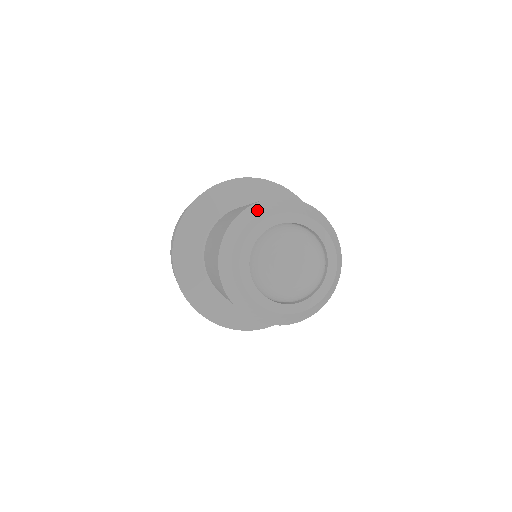
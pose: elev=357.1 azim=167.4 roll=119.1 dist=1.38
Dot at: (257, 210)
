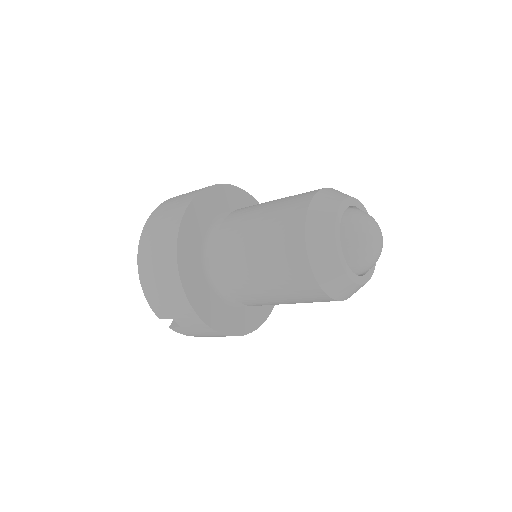
Dot at: (321, 205)
